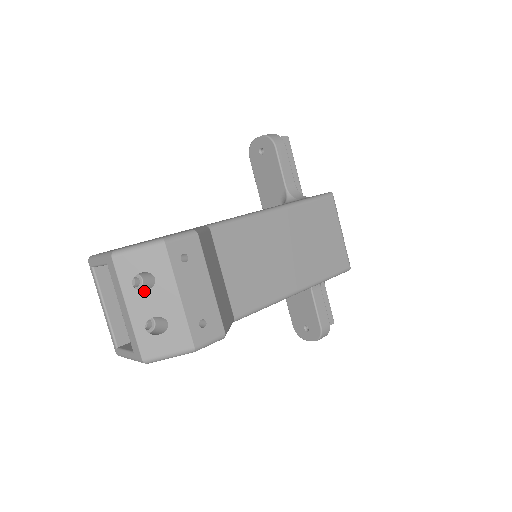
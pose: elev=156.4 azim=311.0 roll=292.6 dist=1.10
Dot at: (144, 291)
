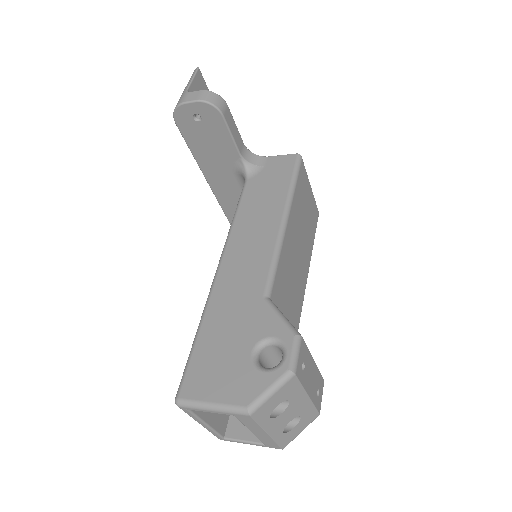
Dot at: (281, 414)
